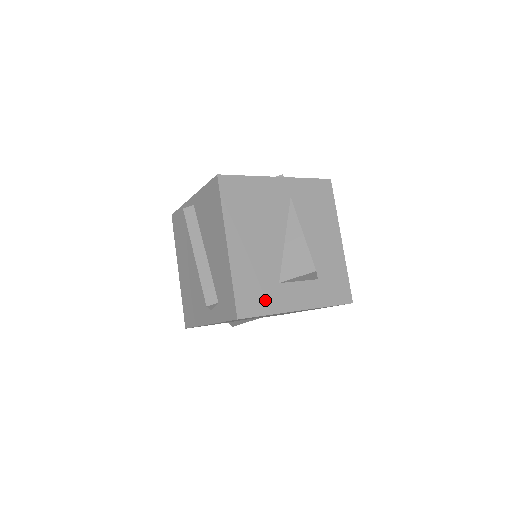
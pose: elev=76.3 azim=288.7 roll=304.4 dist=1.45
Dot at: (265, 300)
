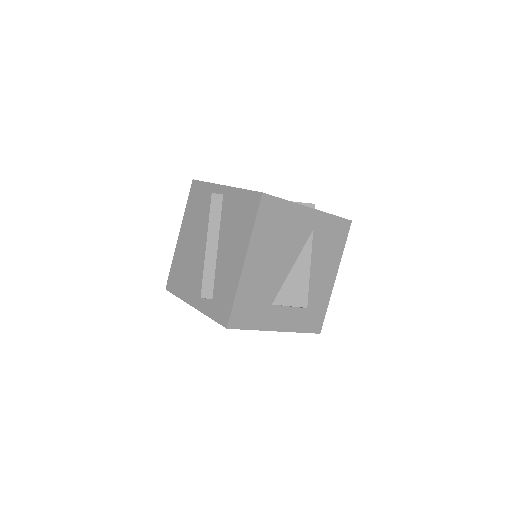
Dot at: (255, 317)
